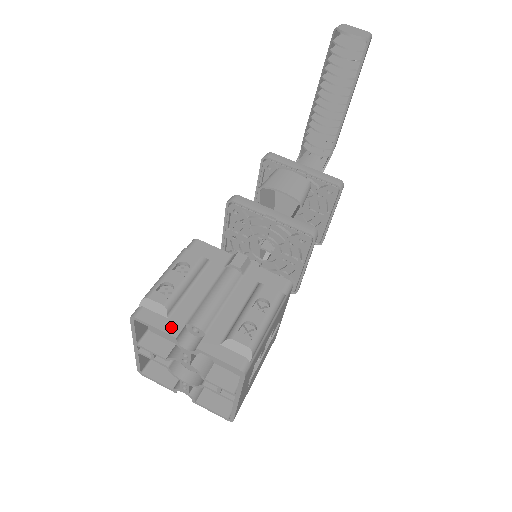
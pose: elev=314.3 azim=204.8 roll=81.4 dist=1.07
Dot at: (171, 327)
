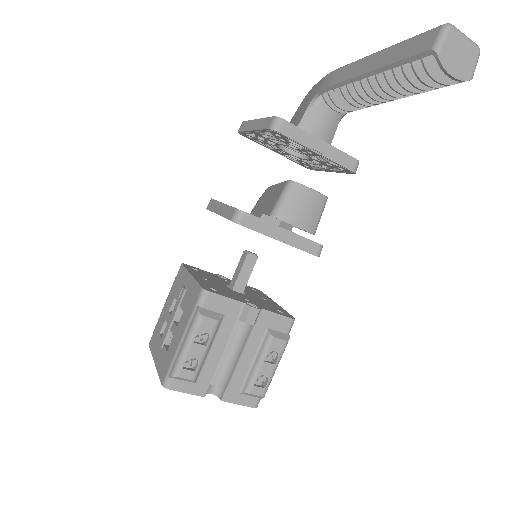
Dot at: (199, 390)
